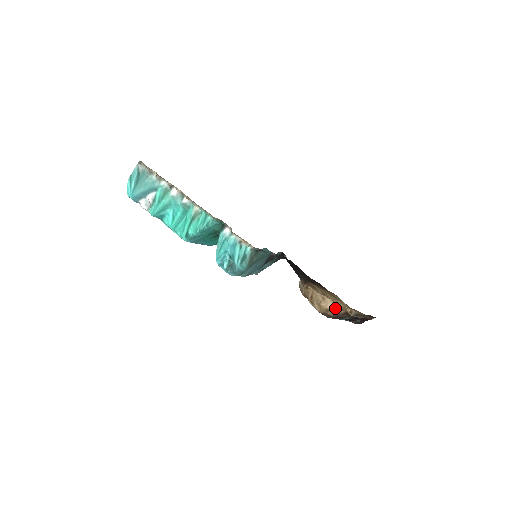
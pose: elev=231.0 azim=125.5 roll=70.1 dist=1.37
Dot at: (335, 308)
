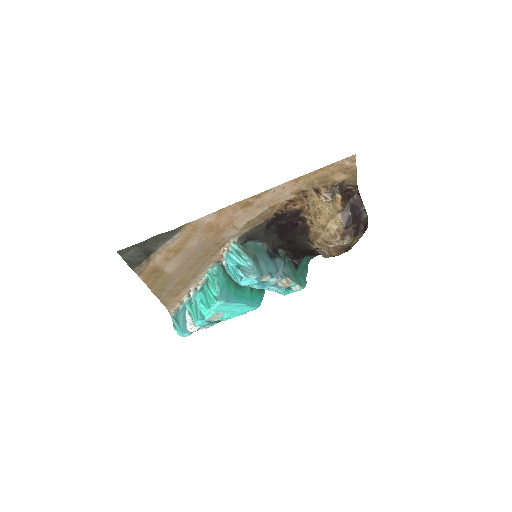
Dot at: (336, 222)
